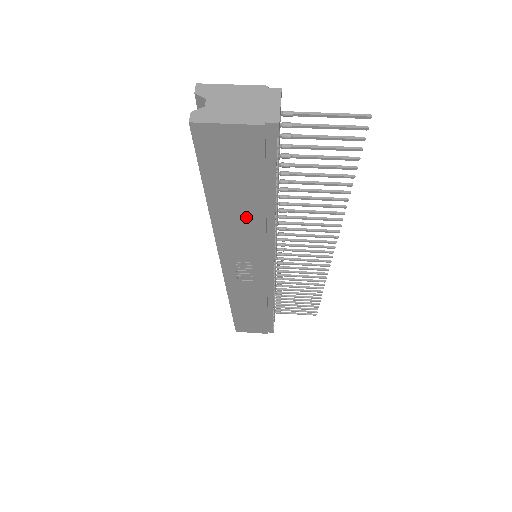
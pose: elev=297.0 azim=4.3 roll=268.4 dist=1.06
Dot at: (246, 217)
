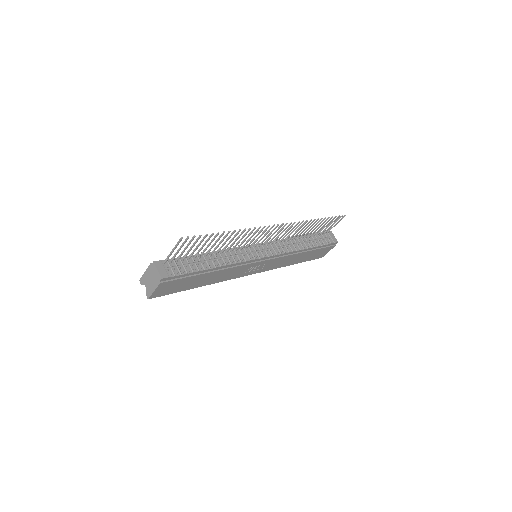
Dot at: (213, 276)
